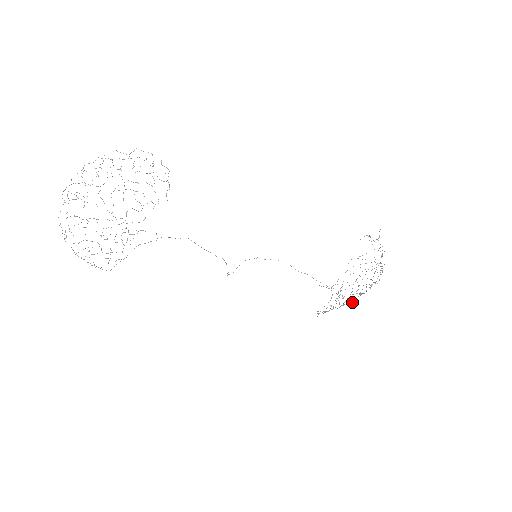
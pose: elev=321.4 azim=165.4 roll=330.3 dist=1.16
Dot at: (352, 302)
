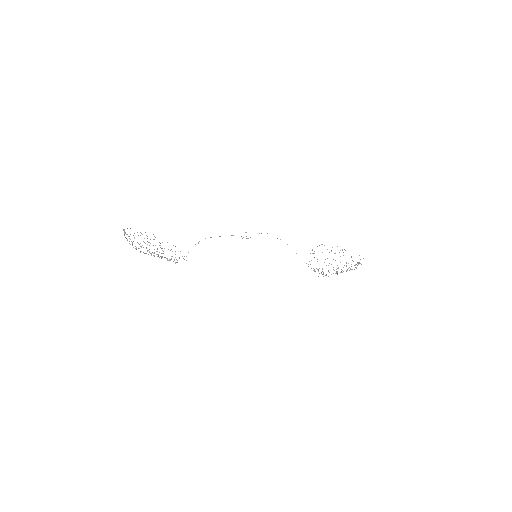
Dot at: (335, 260)
